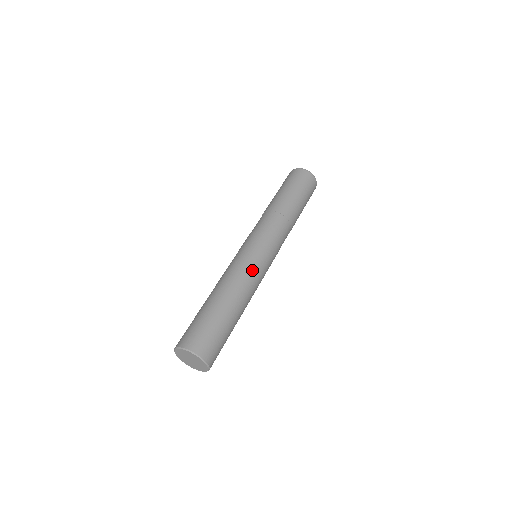
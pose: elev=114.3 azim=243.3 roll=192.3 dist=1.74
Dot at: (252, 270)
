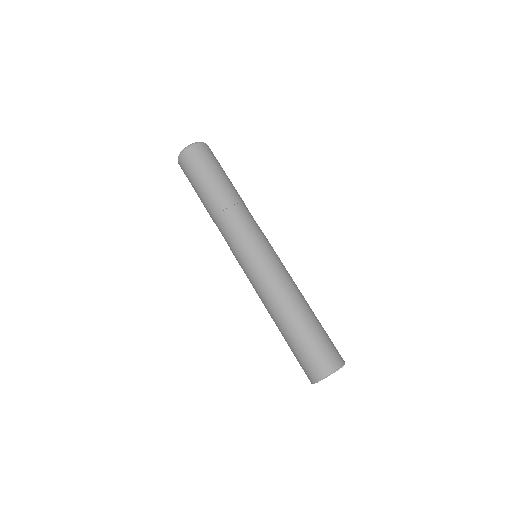
Dot at: (276, 274)
